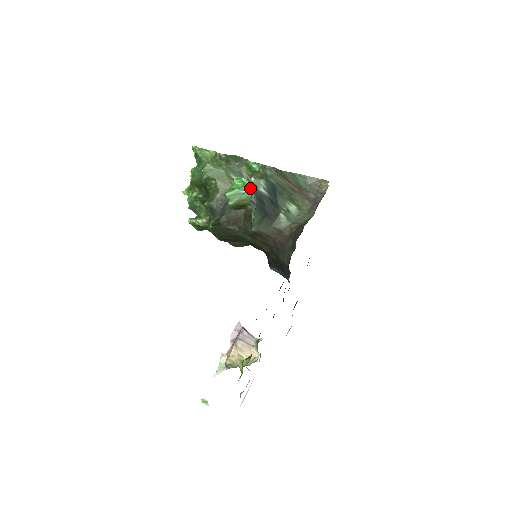
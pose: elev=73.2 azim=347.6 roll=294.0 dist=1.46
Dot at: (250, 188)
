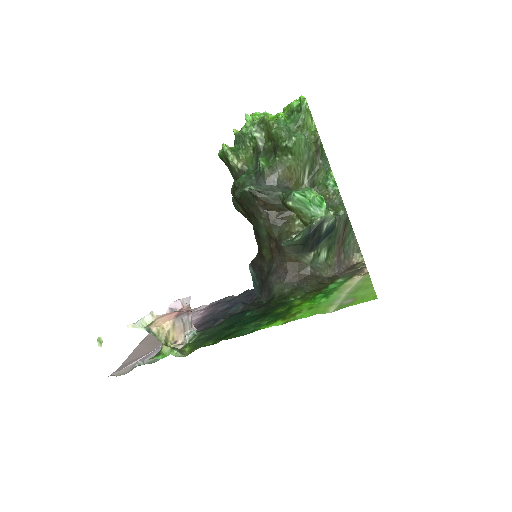
Dot at: (319, 213)
